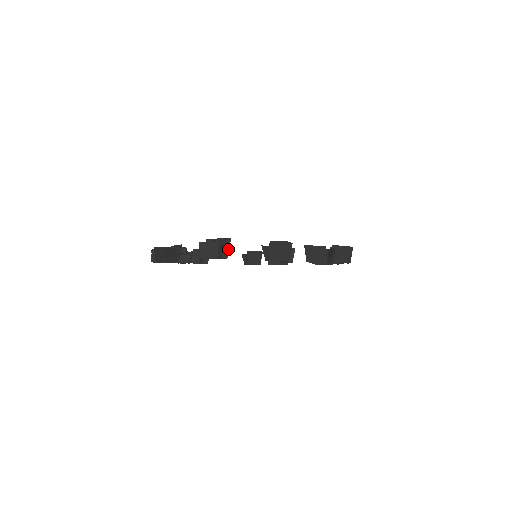
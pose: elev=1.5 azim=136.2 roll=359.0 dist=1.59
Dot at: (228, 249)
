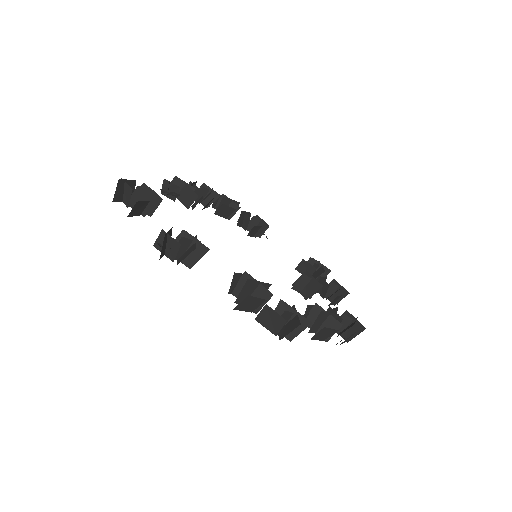
Dot at: (151, 208)
